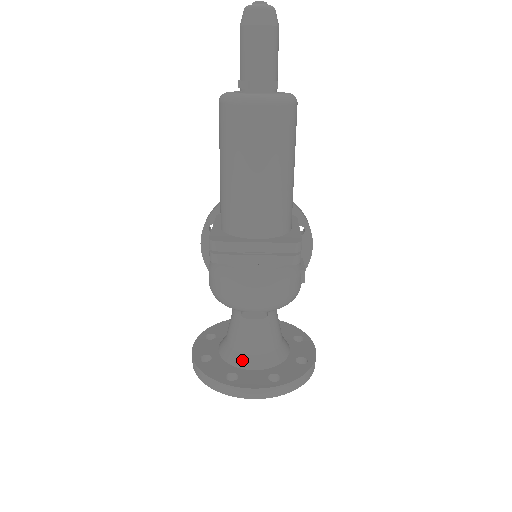
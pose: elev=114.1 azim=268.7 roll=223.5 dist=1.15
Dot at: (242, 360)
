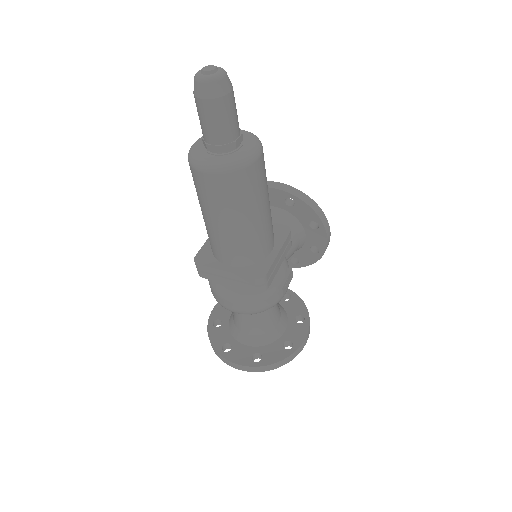
Dot at: (238, 335)
